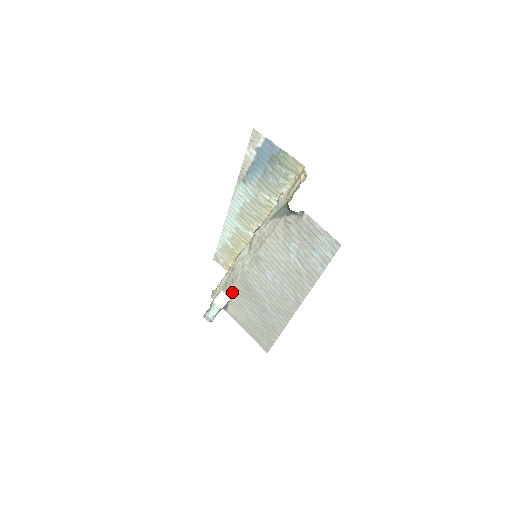
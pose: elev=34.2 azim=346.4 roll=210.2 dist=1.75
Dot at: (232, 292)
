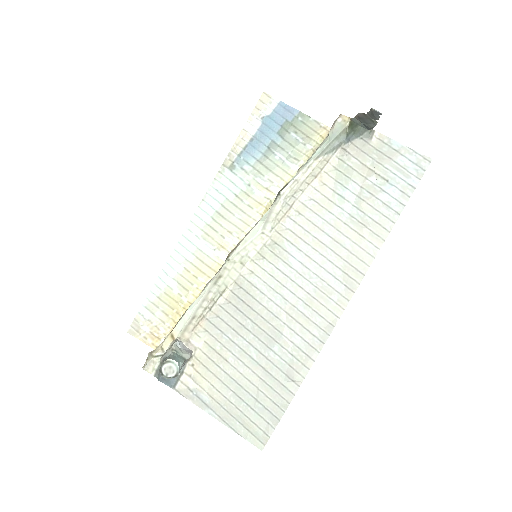
Dot at: (202, 333)
